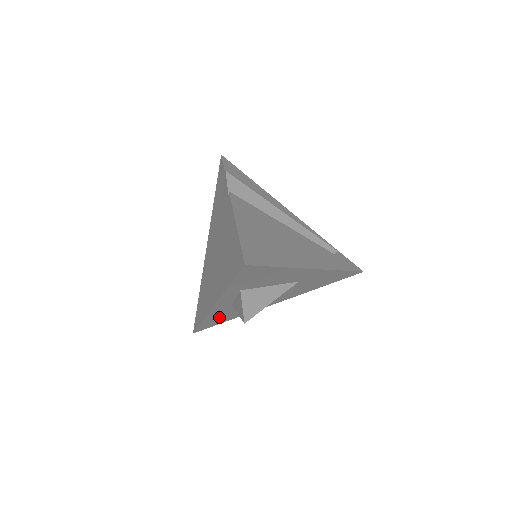
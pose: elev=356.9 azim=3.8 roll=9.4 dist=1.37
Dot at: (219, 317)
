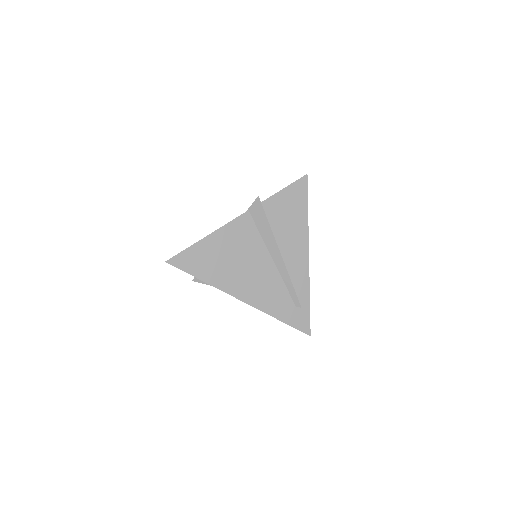
Dot at: occluded
